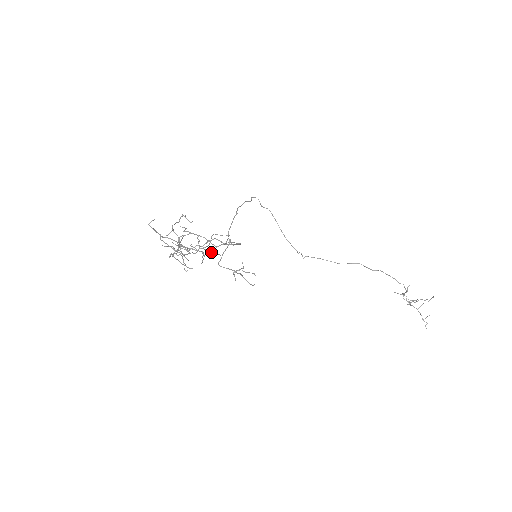
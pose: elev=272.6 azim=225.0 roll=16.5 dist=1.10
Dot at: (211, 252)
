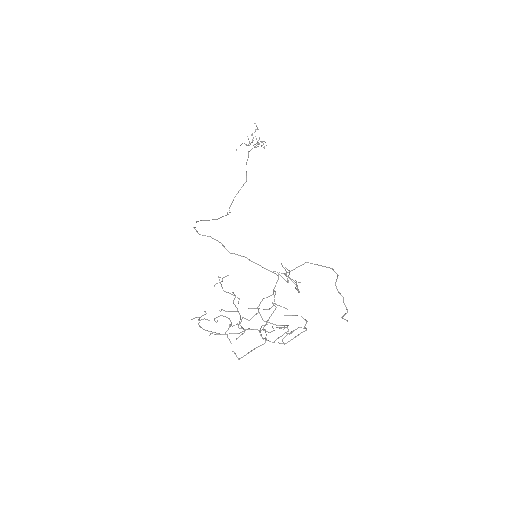
Dot at: (274, 297)
